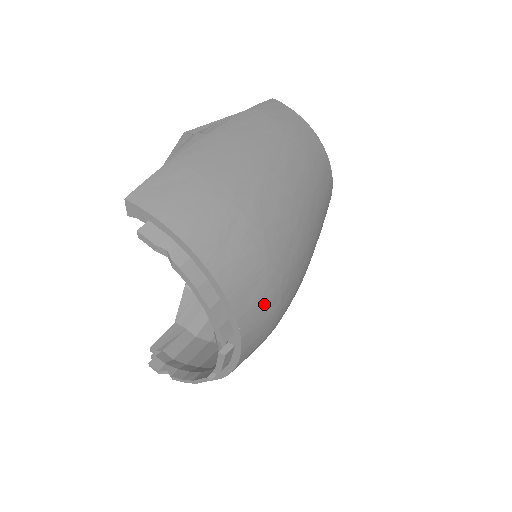
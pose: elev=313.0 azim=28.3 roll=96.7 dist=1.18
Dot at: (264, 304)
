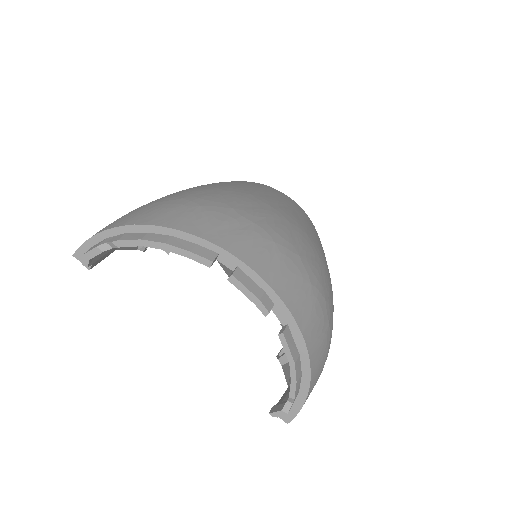
Dot at: (227, 225)
